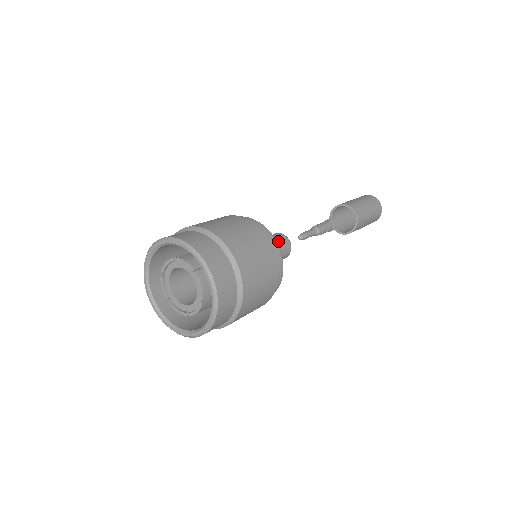
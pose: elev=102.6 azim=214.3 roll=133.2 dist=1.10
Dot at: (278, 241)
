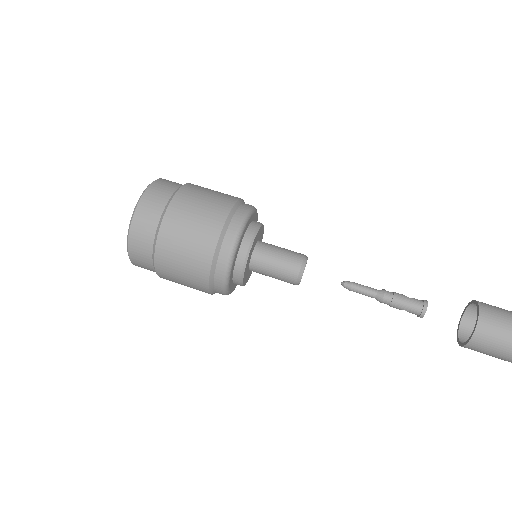
Dot at: (282, 262)
